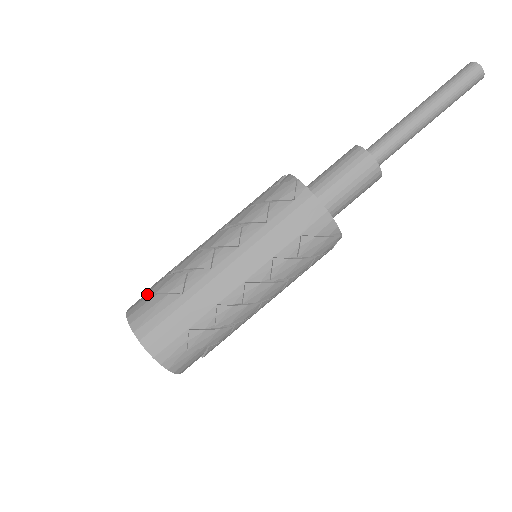
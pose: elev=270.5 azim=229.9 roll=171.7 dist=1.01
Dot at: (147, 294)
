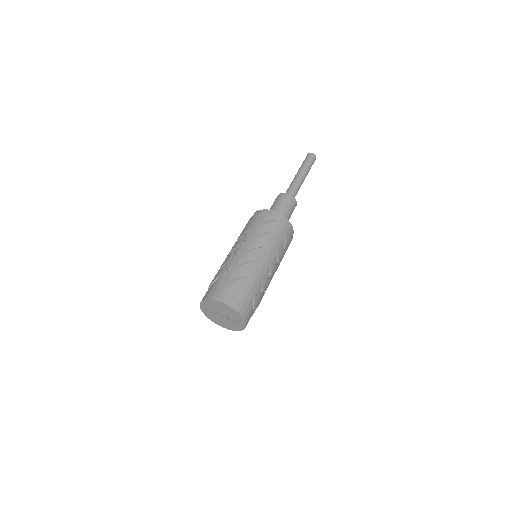
Dot at: (220, 285)
